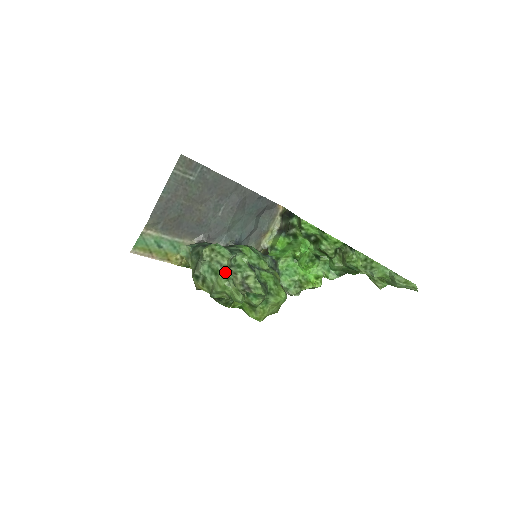
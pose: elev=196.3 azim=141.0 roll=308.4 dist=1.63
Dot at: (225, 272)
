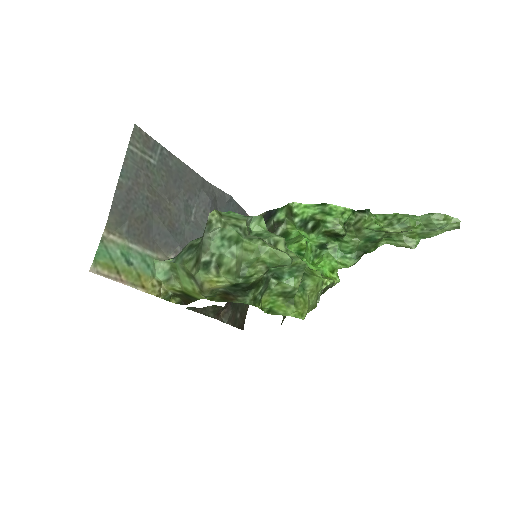
Dot at: (249, 236)
